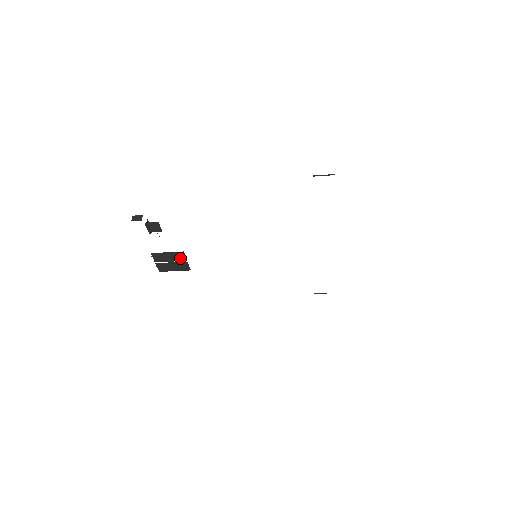
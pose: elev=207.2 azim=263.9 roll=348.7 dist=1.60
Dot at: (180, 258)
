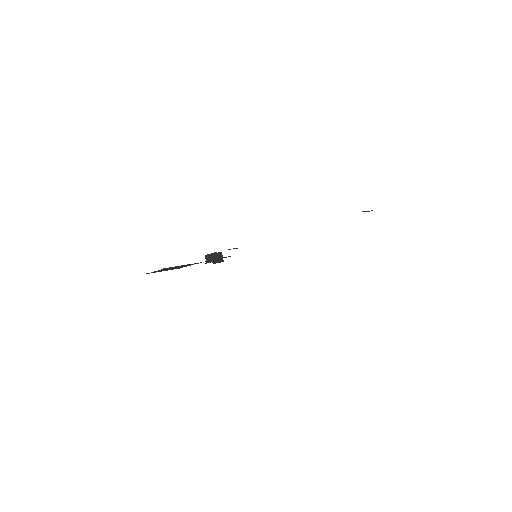
Dot at: (189, 265)
